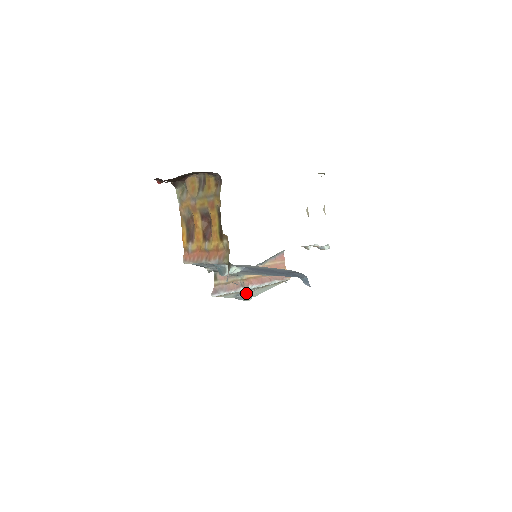
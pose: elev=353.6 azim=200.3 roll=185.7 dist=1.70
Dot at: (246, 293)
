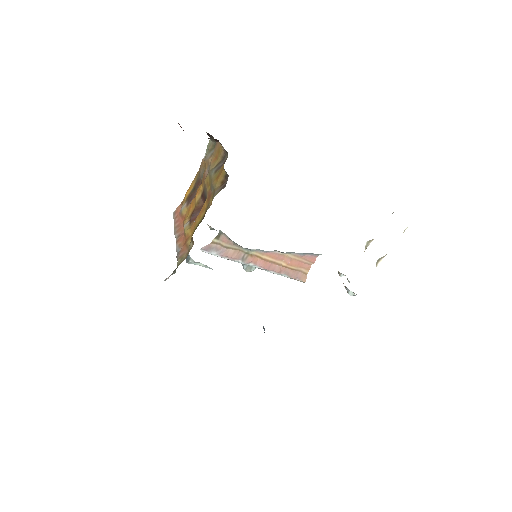
Dot at: occluded
